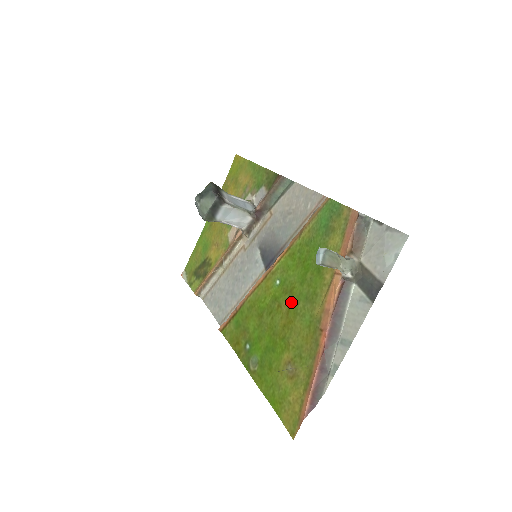
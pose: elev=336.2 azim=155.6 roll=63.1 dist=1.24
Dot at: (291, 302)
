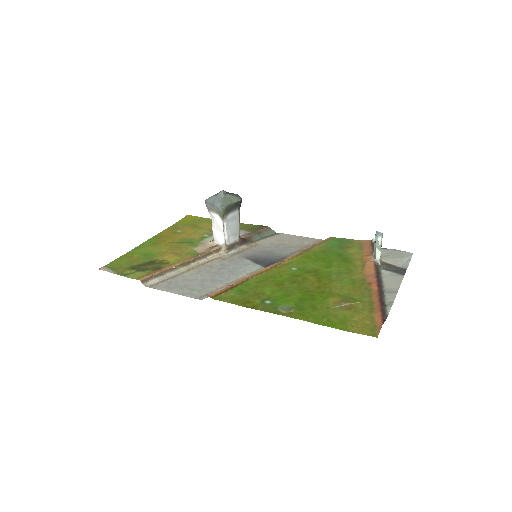
Dot at: (320, 276)
